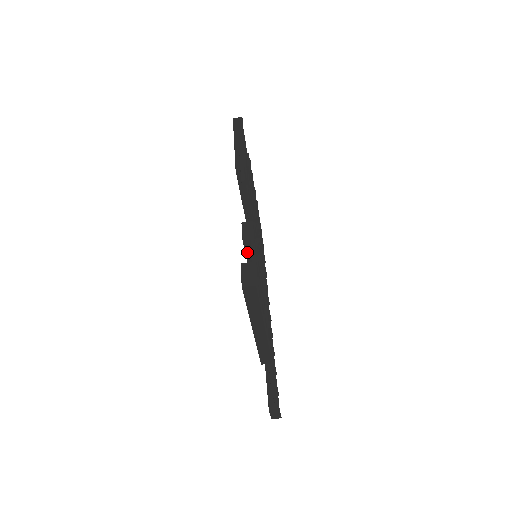
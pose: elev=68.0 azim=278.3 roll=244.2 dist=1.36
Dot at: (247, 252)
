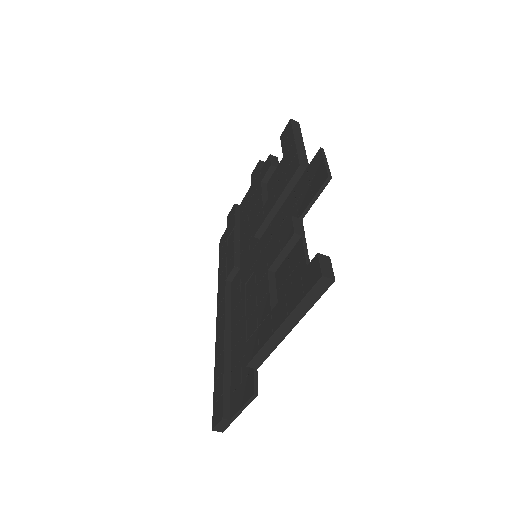
Dot at: (287, 246)
